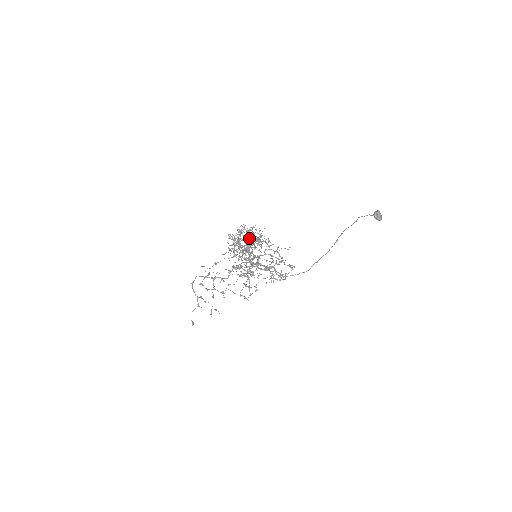
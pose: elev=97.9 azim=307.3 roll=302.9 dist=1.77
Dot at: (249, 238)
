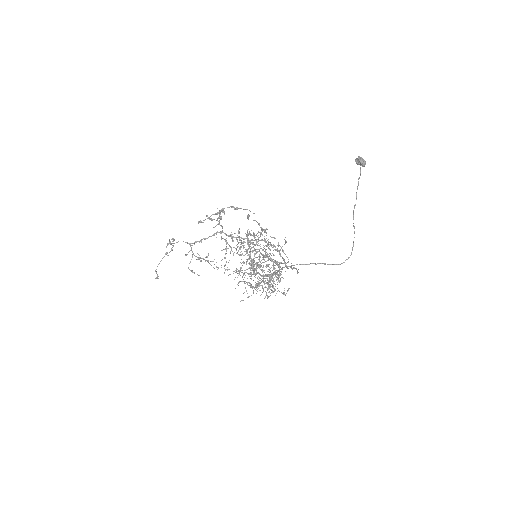
Dot at: (250, 234)
